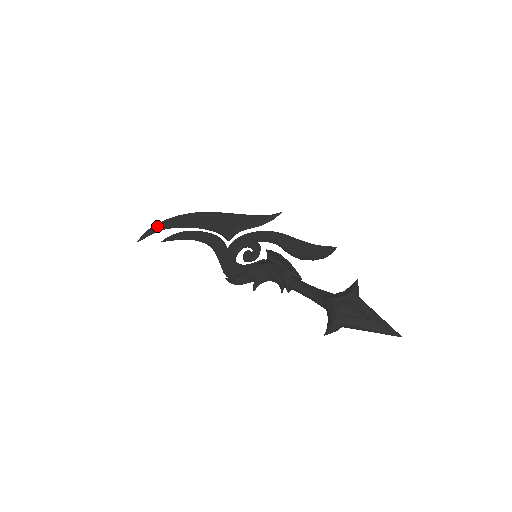
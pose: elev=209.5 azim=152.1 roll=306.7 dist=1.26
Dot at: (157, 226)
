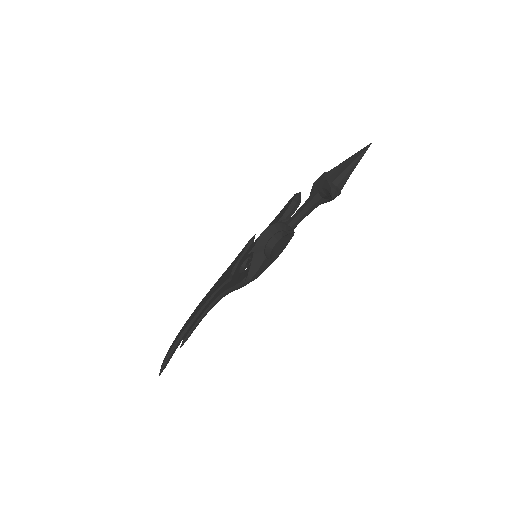
Dot at: (170, 348)
